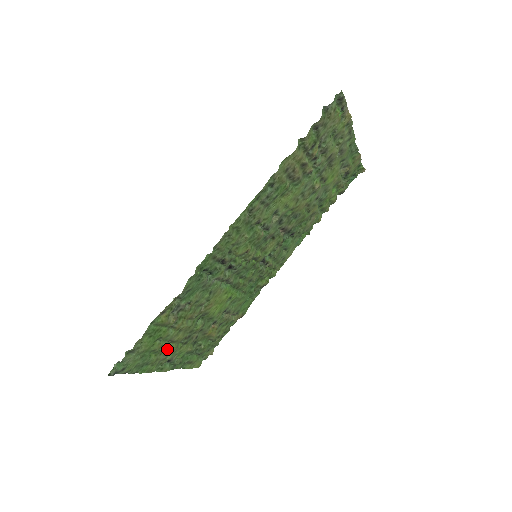
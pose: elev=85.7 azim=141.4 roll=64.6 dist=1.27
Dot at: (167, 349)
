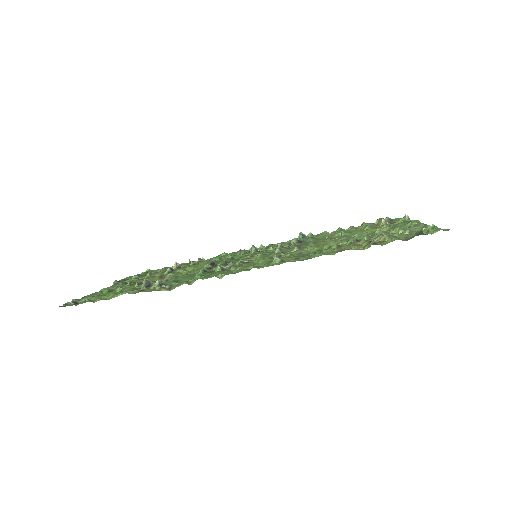
Dot at: occluded
